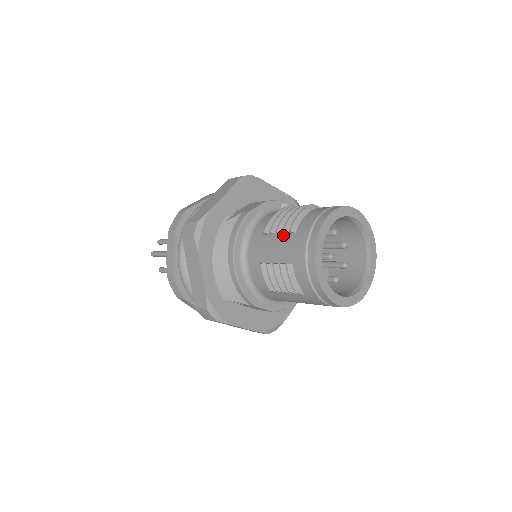
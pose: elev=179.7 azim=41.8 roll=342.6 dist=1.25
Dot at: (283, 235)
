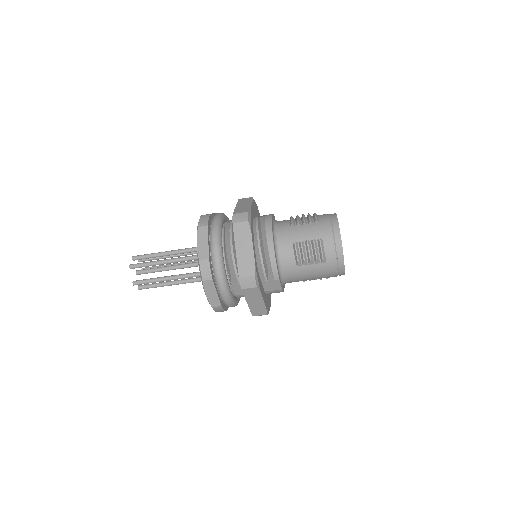
Dot at: (309, 225)
